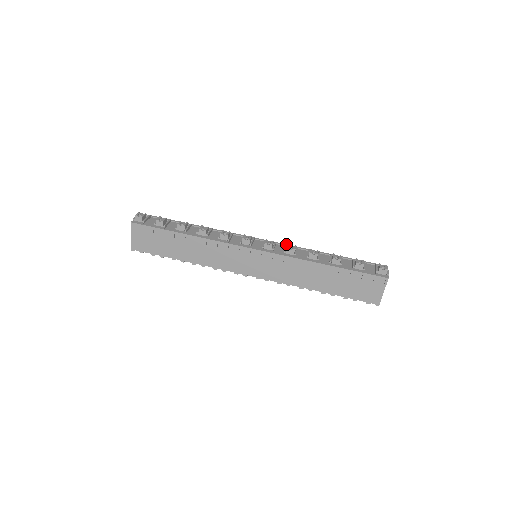
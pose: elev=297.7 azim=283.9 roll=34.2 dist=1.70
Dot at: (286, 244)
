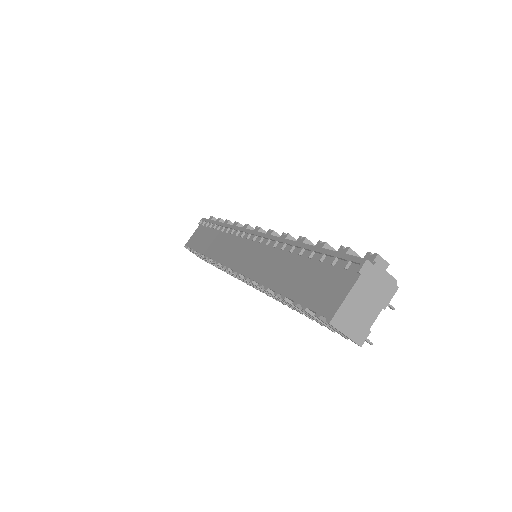
Dot at: occluded
